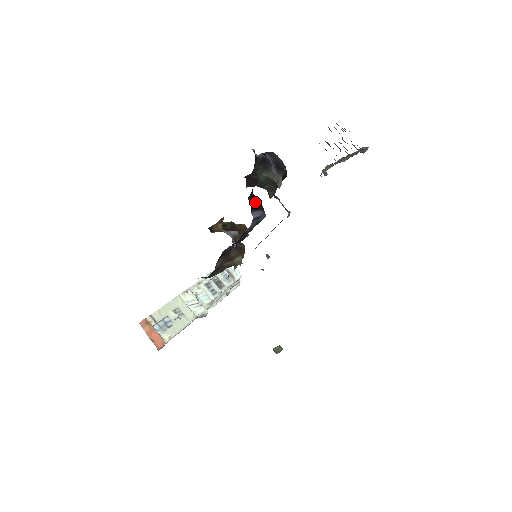
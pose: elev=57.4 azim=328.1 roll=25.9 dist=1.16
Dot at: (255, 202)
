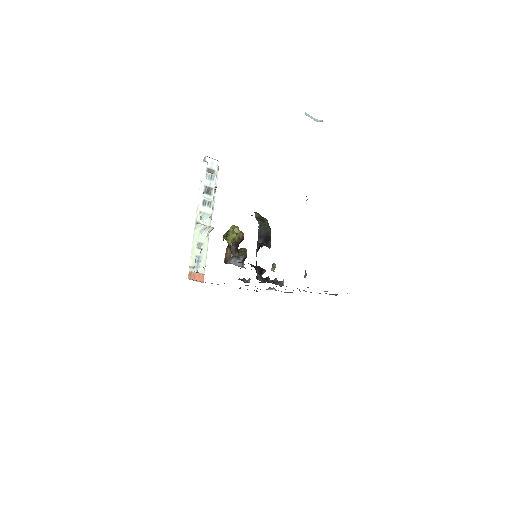
Dot at: occluded
